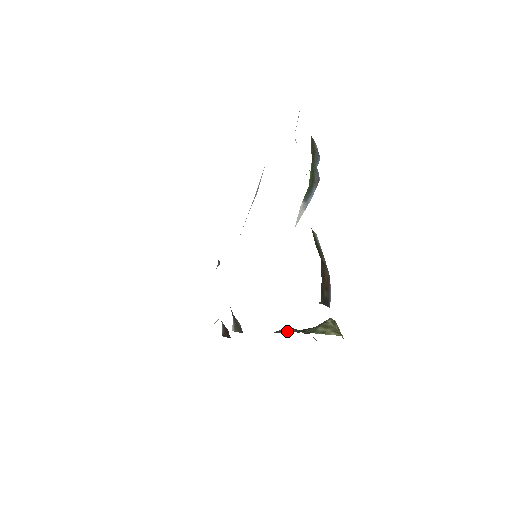
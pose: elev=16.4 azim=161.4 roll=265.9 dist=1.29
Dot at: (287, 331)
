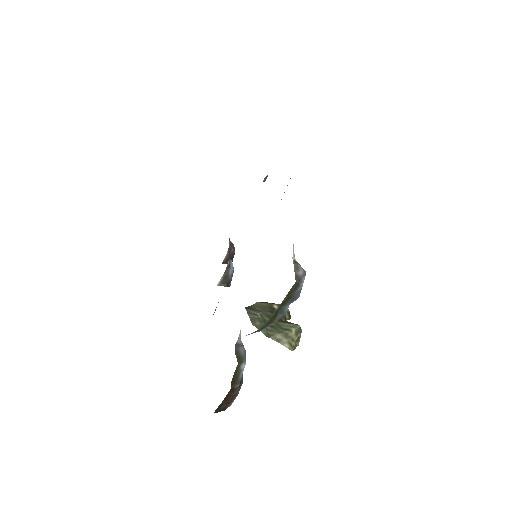
Dot at: (252, 321)
